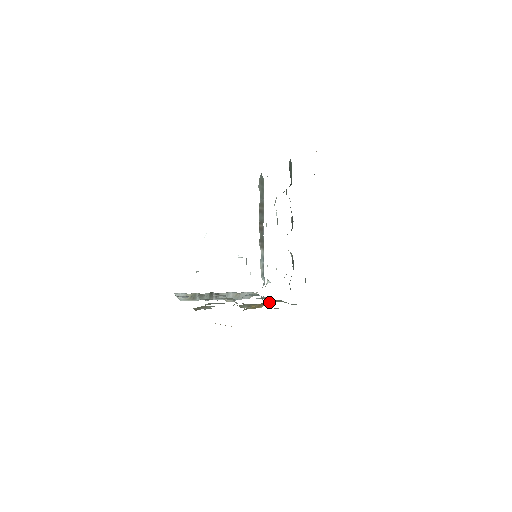
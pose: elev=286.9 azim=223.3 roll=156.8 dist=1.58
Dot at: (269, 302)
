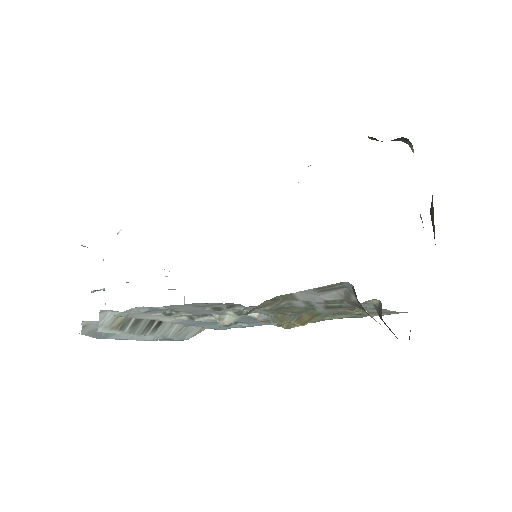
Dot at: occluded
